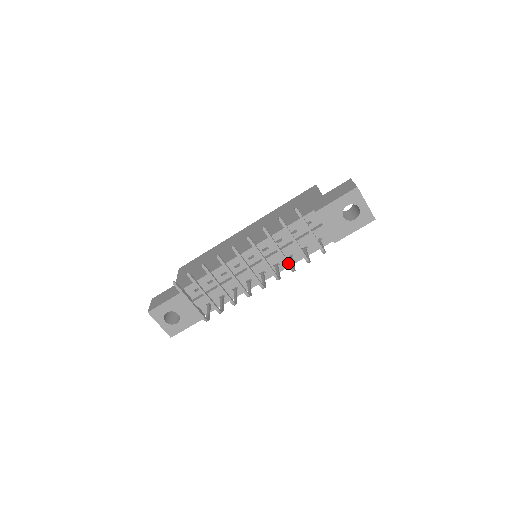
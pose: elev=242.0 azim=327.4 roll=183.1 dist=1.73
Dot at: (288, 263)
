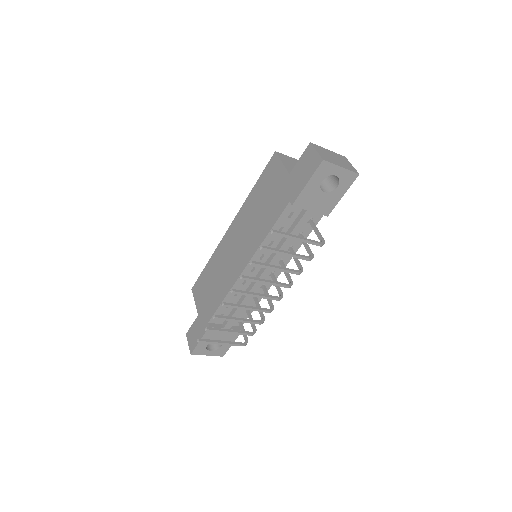
Dot at: (293, 272)
